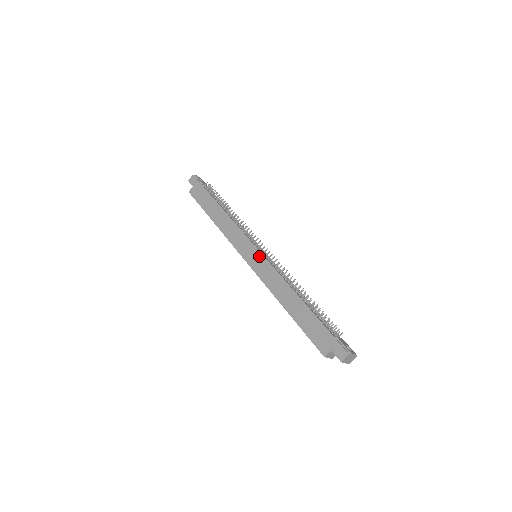
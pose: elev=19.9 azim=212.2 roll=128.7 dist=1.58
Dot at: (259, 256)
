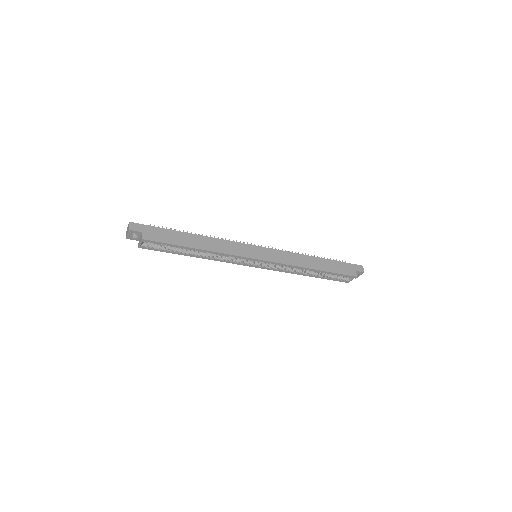
Dot at: (267, 250)
